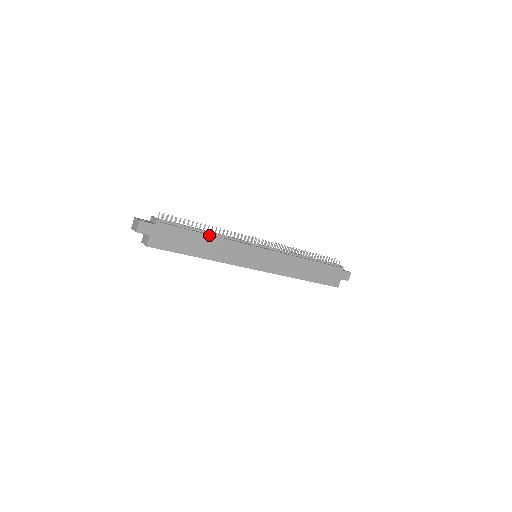
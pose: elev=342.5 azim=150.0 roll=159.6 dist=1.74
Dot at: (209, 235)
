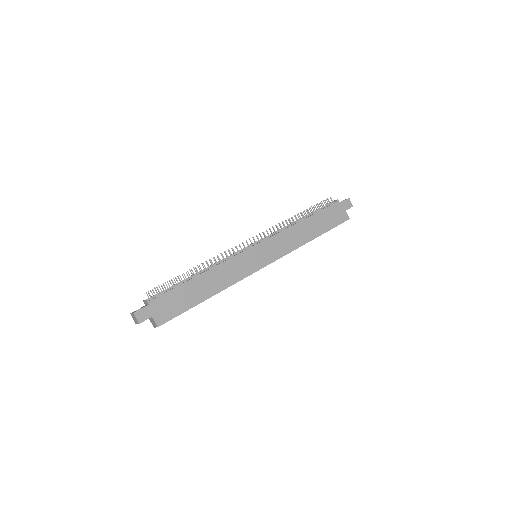
Dot at: (200, 274)
